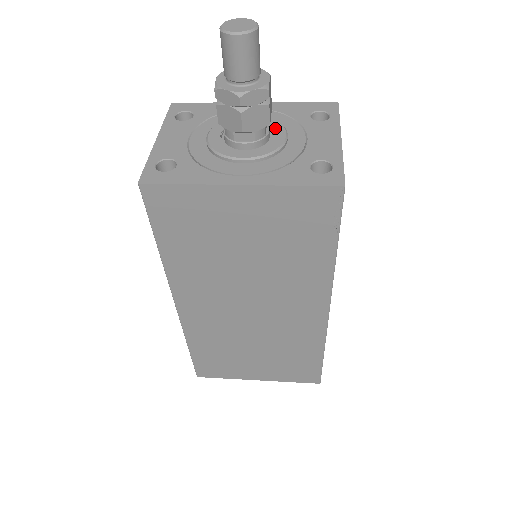
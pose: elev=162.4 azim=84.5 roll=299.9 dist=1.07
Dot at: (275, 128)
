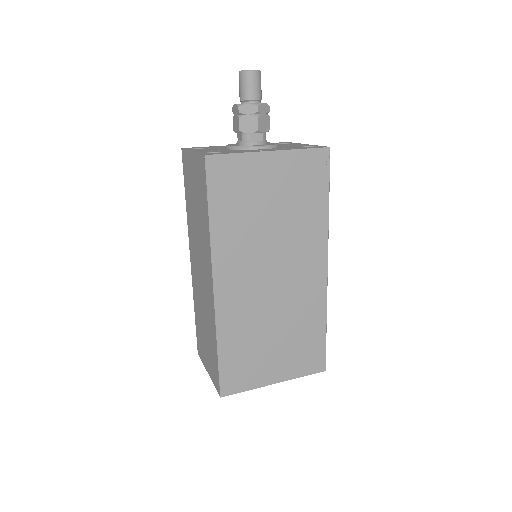
Dot at: occluded
